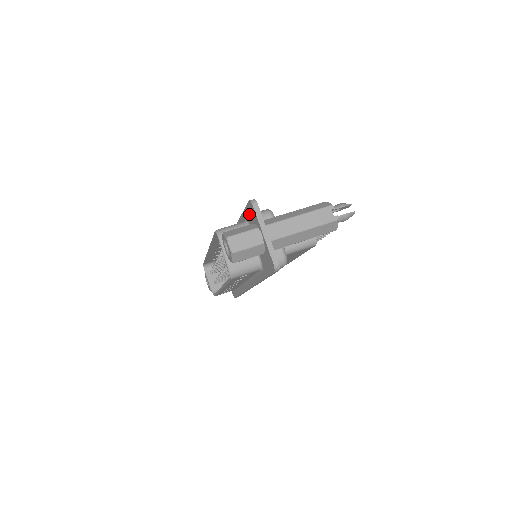
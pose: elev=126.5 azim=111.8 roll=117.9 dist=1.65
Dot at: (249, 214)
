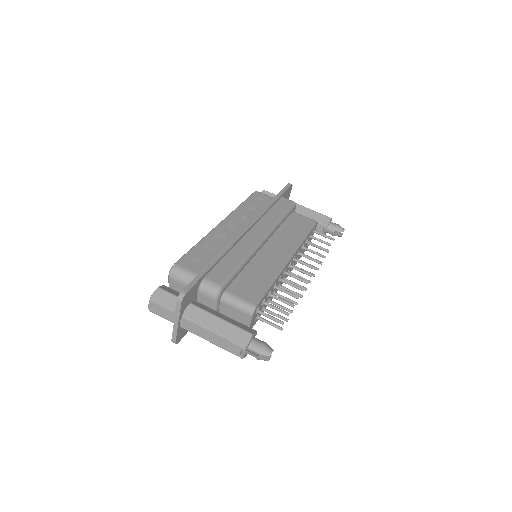
Dot at: occluded
